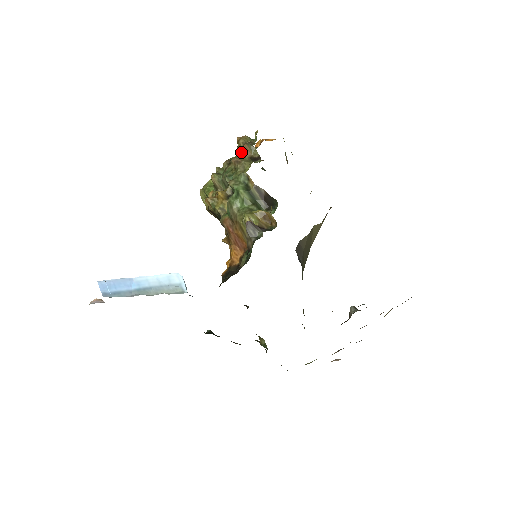
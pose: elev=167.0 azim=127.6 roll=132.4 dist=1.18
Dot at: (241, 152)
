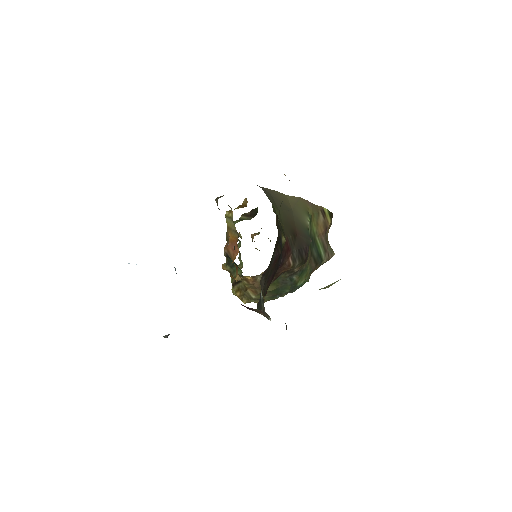
Dot at: occluded
